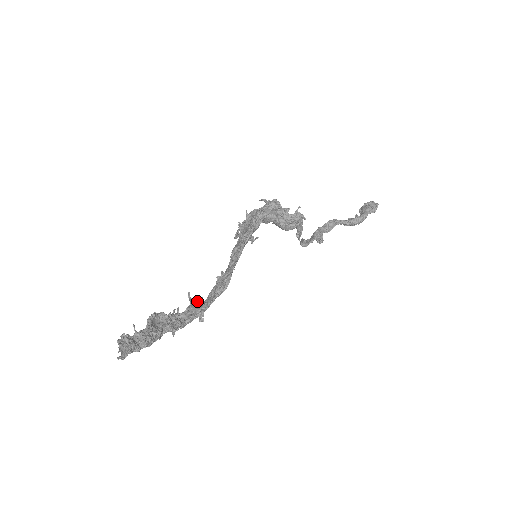
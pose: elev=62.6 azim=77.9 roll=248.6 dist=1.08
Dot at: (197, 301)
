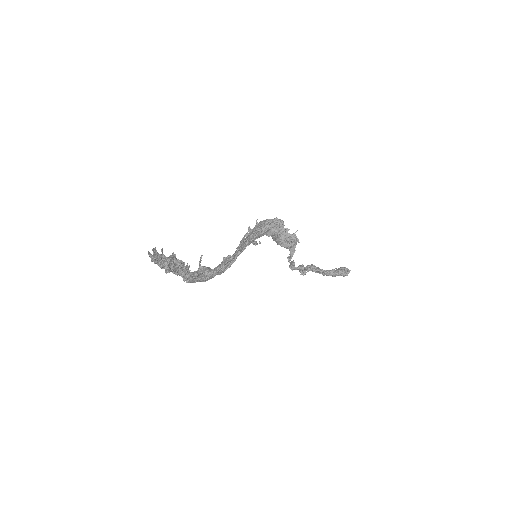
Dot at: (204, 268)
